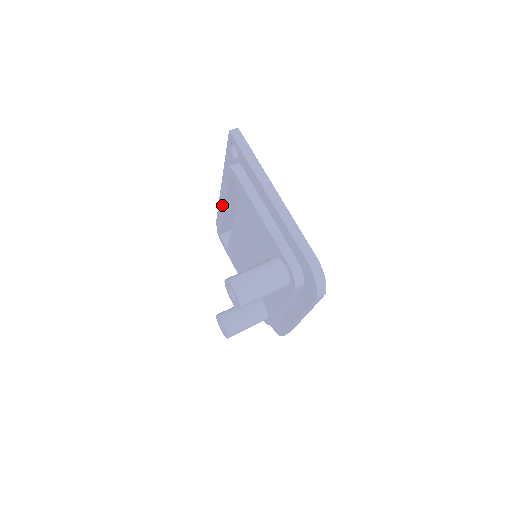
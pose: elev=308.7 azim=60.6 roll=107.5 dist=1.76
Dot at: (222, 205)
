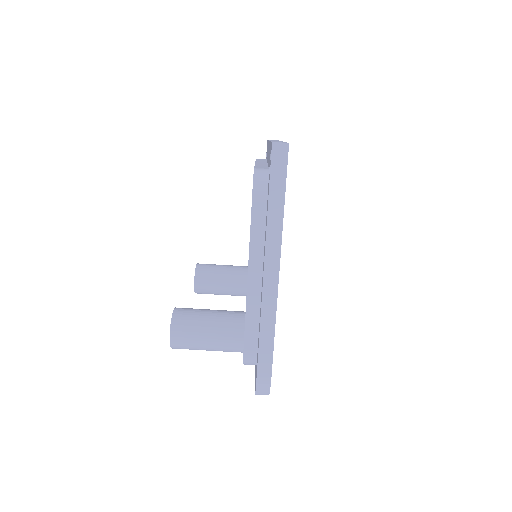
Dot at: occluded
